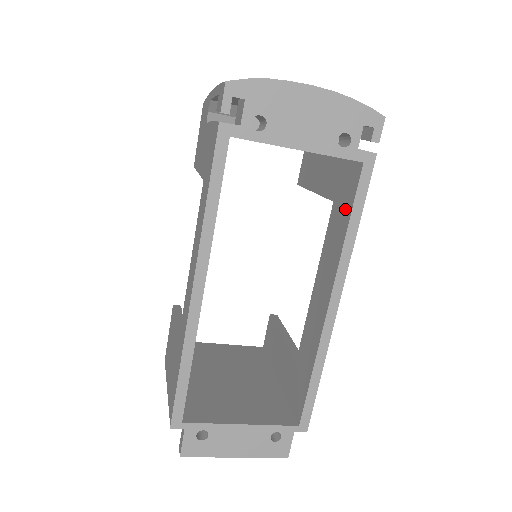
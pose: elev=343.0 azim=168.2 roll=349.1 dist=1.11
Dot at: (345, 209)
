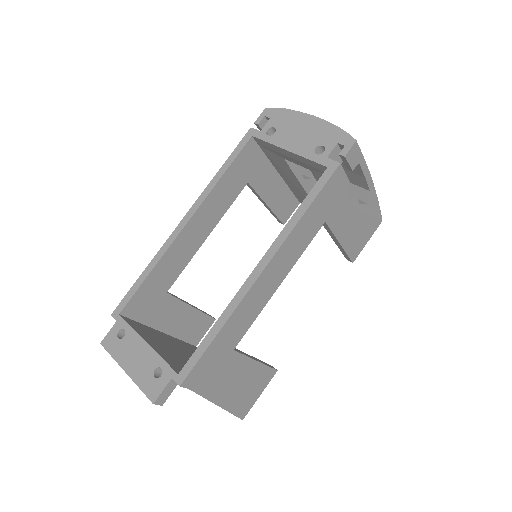
Dot at: occluded
